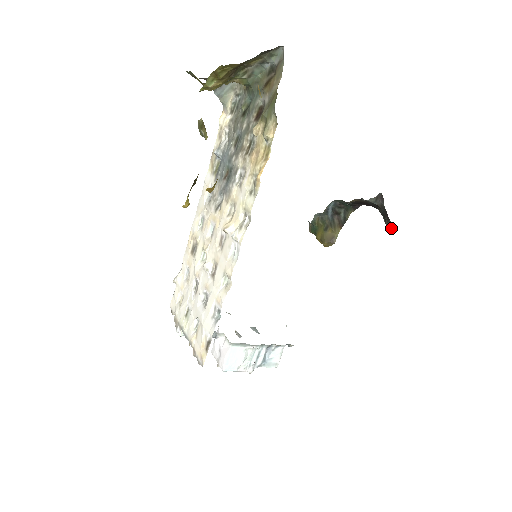
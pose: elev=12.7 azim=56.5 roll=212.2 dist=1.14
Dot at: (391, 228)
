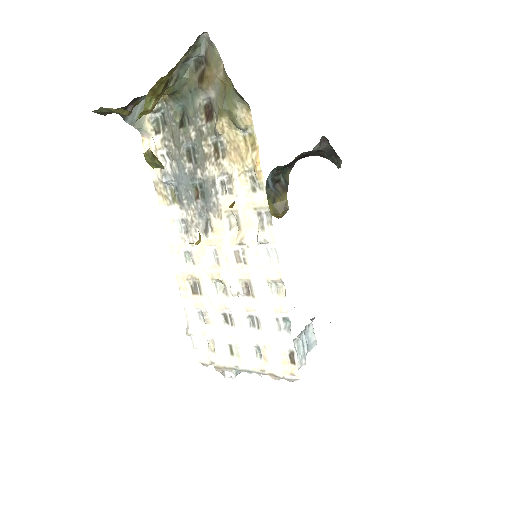
Dot at: (341, 163)
